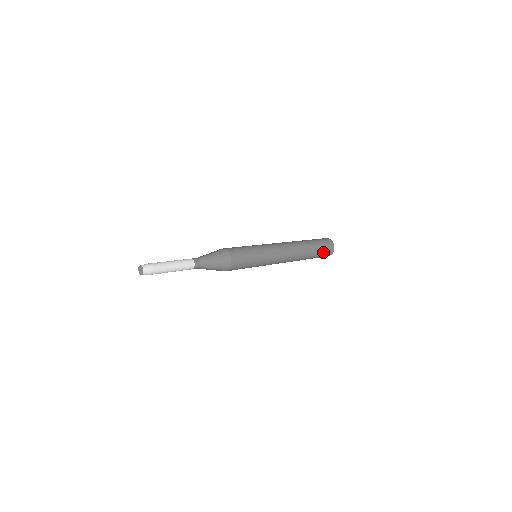
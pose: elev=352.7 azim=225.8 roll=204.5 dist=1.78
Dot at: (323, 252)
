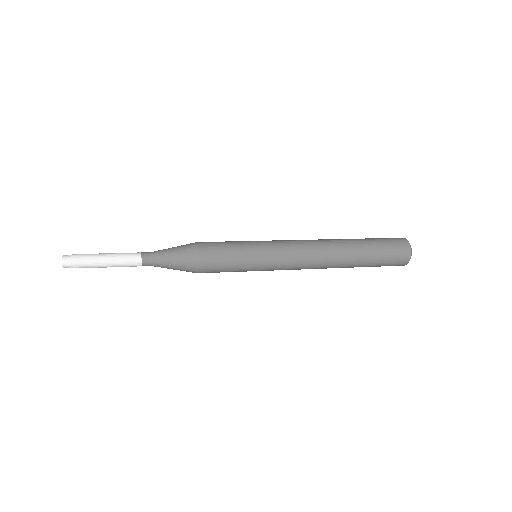
Dot at: (384, 263)
